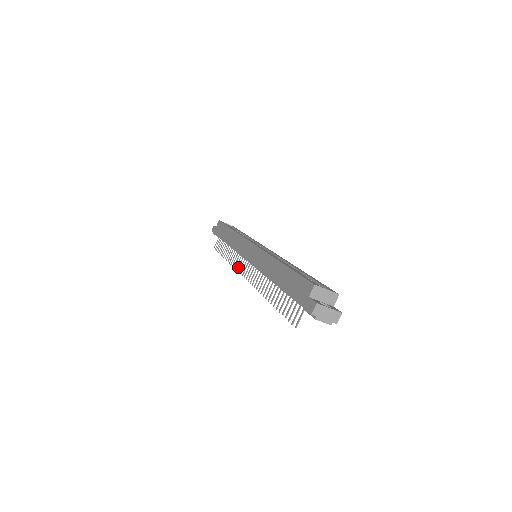
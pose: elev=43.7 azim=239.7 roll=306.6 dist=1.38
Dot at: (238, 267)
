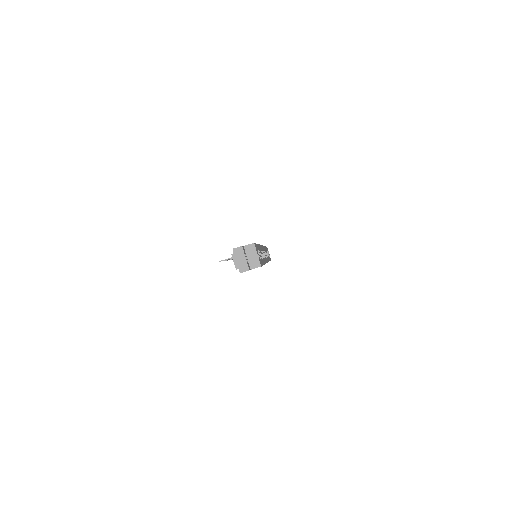
Dot at: occluded
